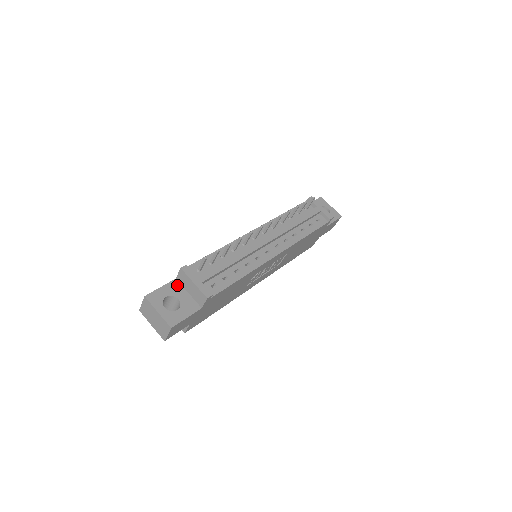
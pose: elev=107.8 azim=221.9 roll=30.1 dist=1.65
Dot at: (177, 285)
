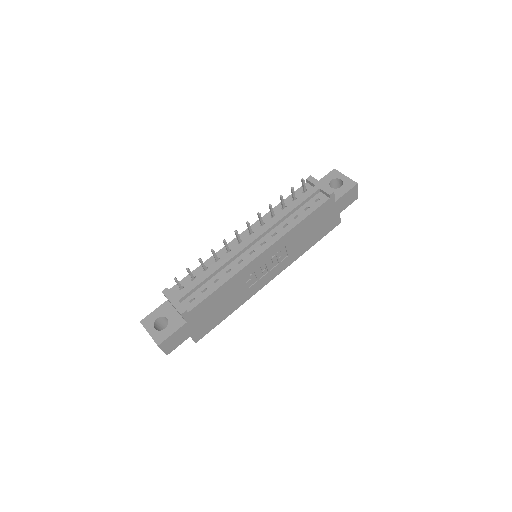
Dot at: (168, 306)
